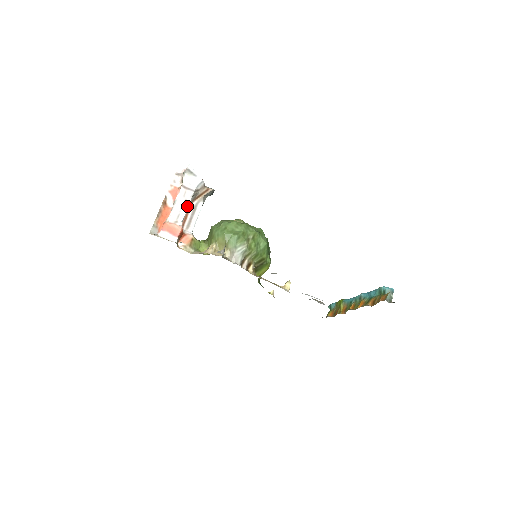
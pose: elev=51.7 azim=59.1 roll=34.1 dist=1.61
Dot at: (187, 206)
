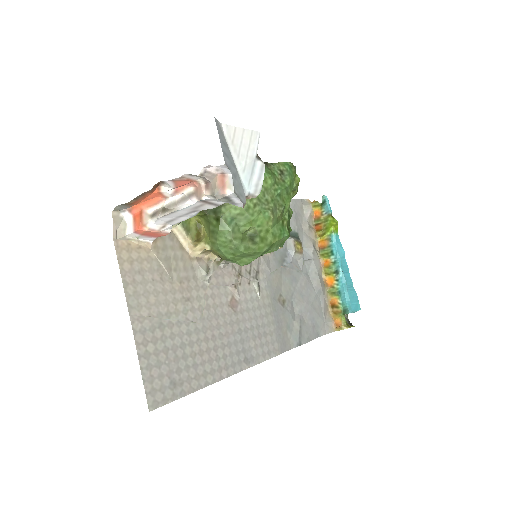
Dot at: (193, 215)
